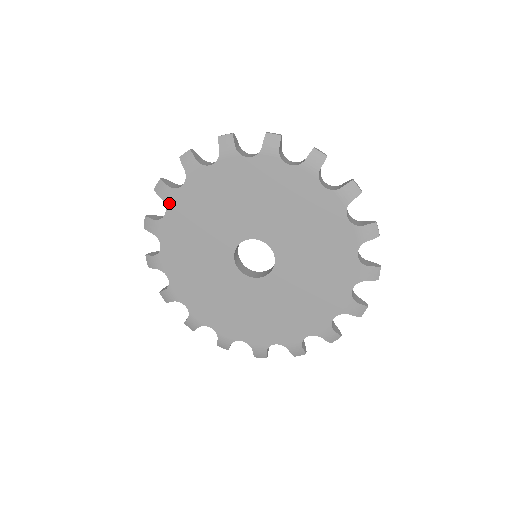
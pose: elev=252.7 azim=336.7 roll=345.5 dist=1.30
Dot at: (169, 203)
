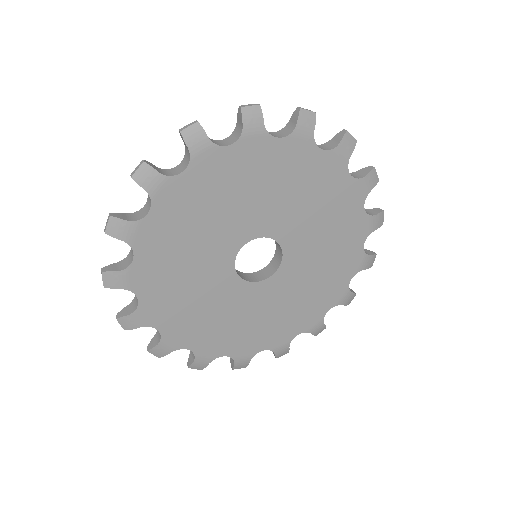
Dot at: (246, 139)
